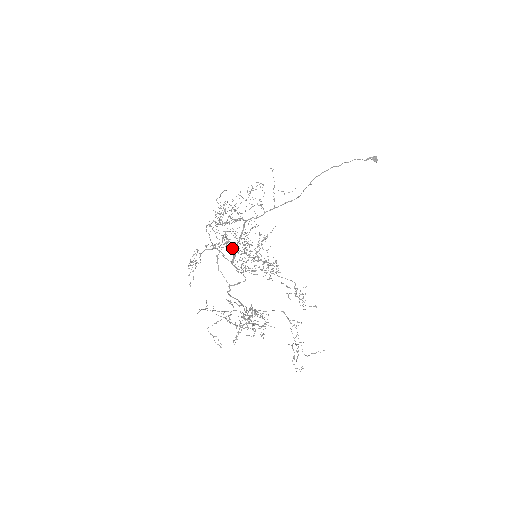
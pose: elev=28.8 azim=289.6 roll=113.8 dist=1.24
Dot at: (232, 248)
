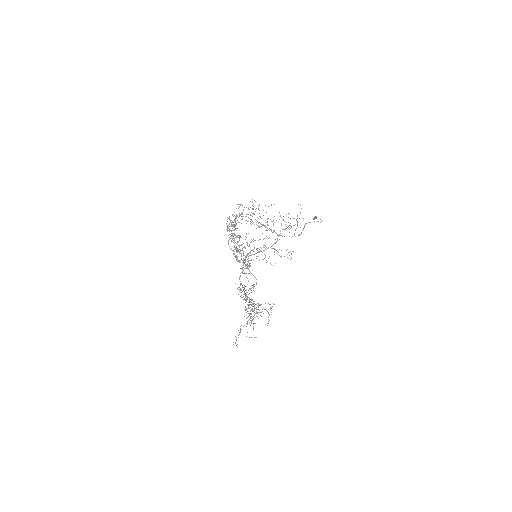
Dot at: occluded
